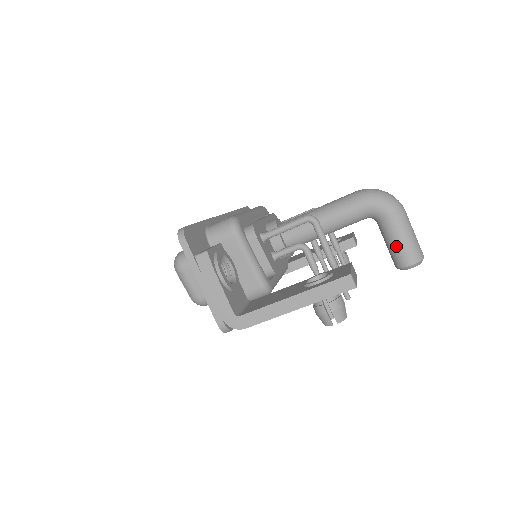
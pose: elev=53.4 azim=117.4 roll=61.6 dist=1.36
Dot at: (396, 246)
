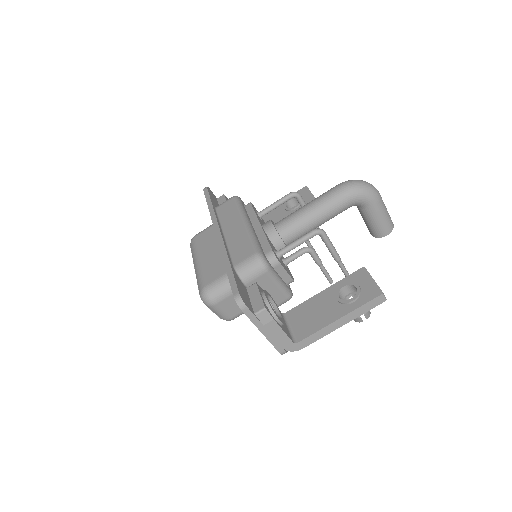
Dot at: (376, 224)
